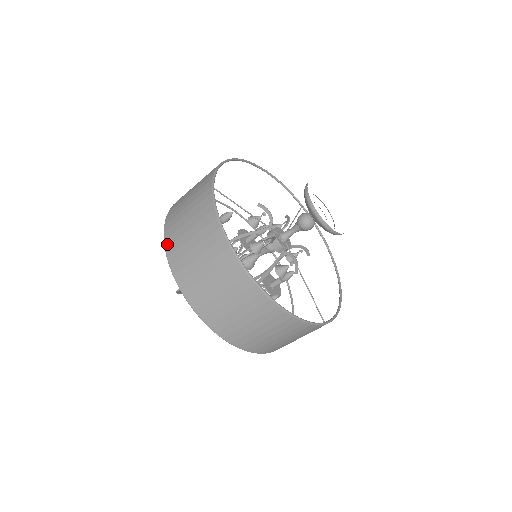
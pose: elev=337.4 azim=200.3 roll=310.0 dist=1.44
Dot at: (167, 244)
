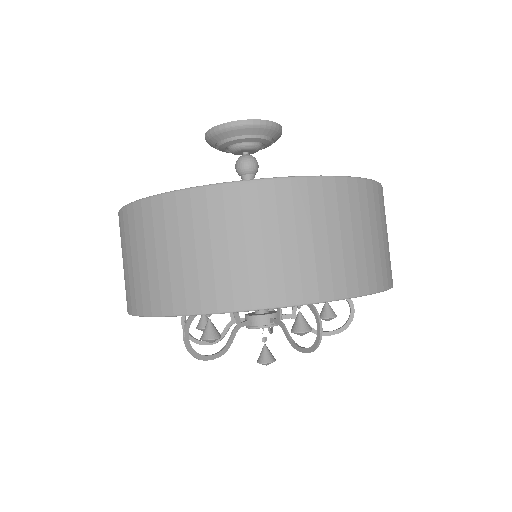
Dot at: (127, 308)
